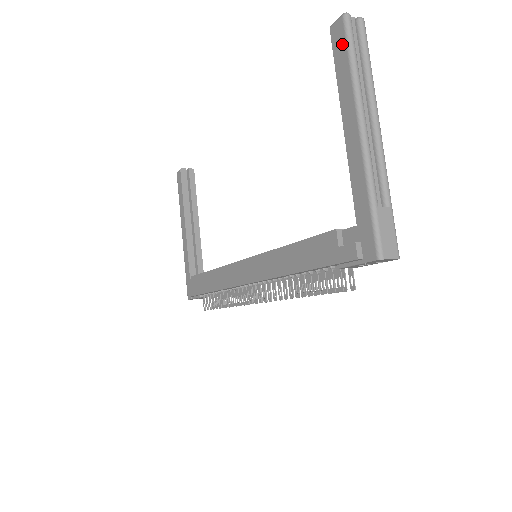
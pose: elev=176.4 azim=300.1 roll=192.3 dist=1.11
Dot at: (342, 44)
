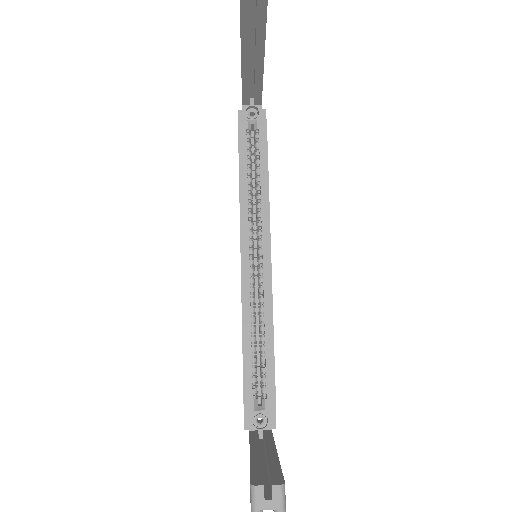
Dot at: occluded
